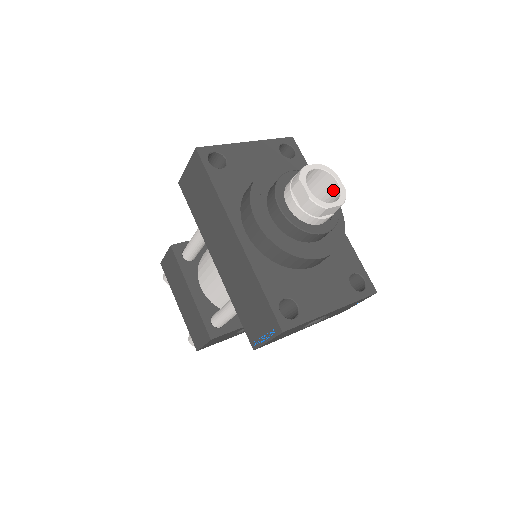
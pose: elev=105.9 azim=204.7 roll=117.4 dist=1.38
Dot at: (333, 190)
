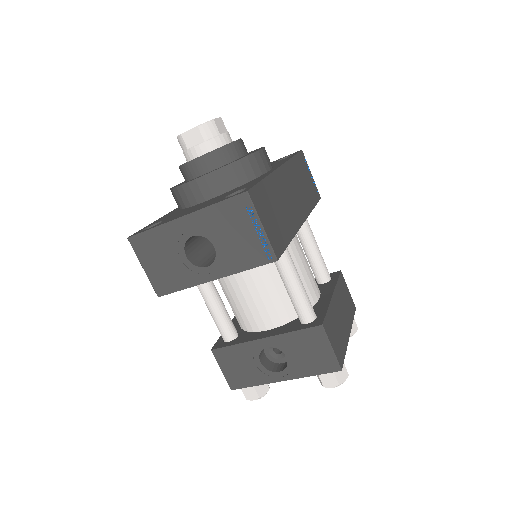
Dot at: occluded
